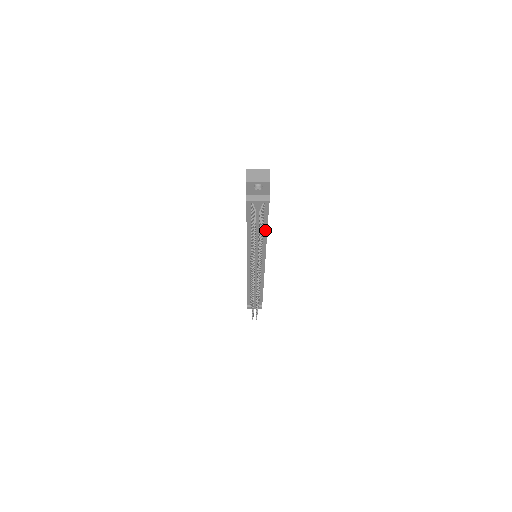
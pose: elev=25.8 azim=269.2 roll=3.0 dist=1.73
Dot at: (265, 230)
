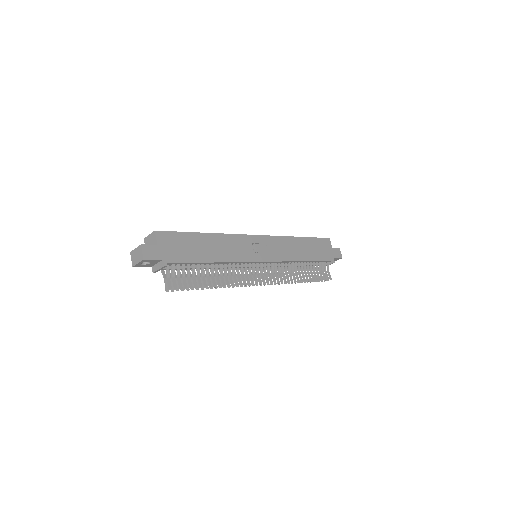
Dot at: (210, 263)
